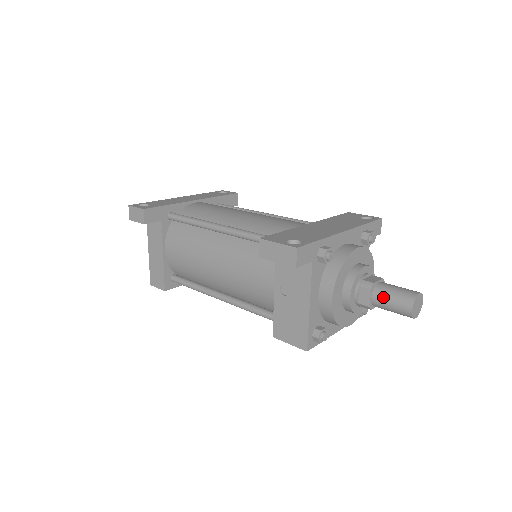
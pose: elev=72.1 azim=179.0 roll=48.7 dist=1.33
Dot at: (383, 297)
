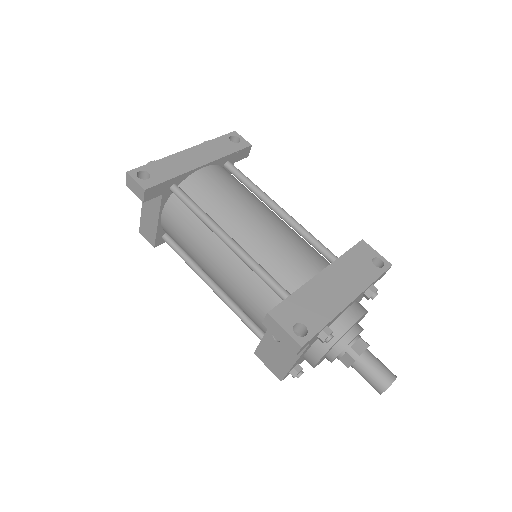
Dot at: (363, 370)
